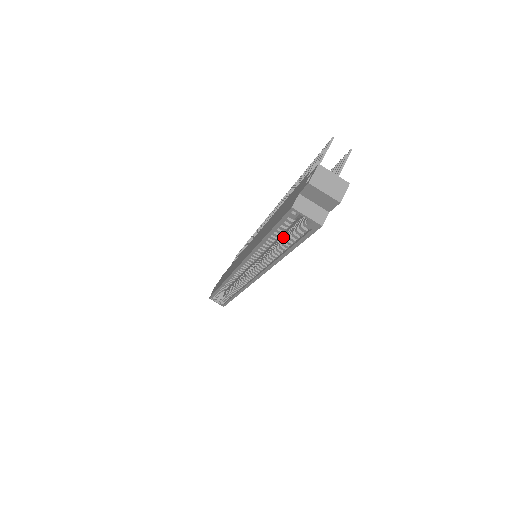
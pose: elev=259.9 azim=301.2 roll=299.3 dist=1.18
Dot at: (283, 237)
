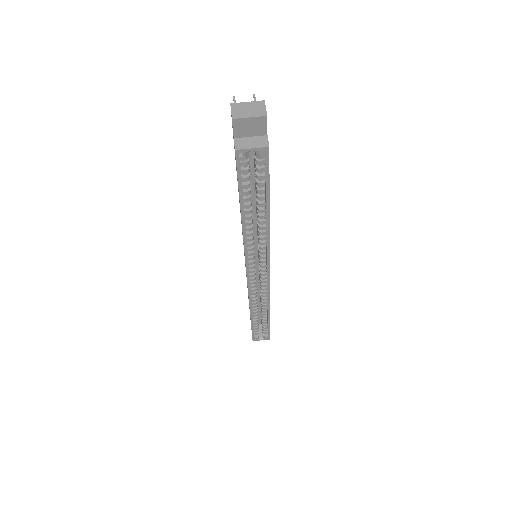
Dot at: (256, 202)
